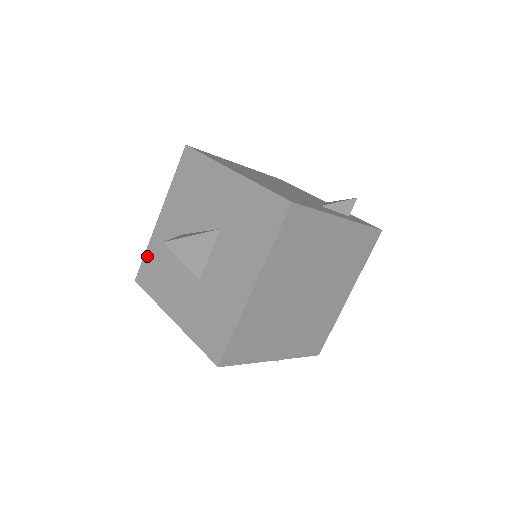
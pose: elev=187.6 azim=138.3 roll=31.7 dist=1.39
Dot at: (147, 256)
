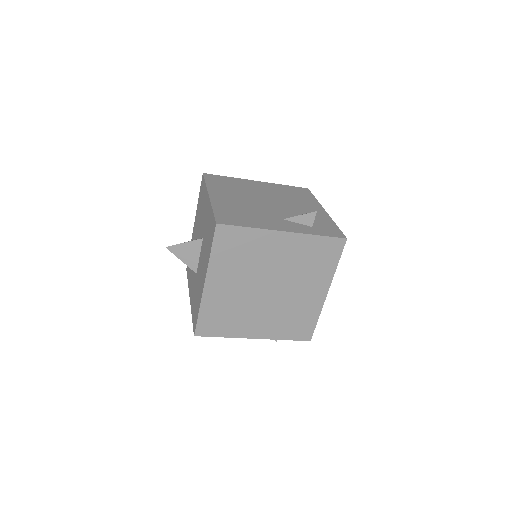
Dot at: occluded
